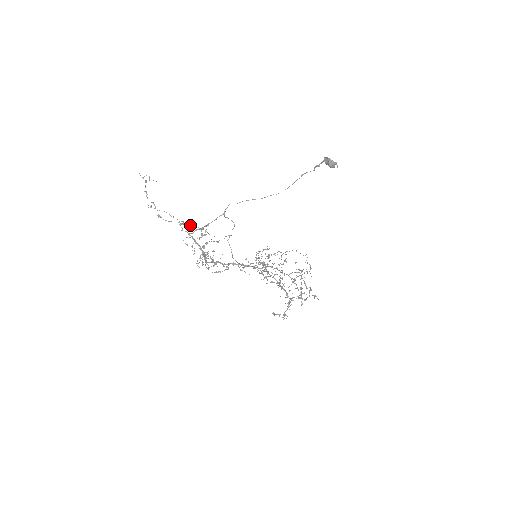
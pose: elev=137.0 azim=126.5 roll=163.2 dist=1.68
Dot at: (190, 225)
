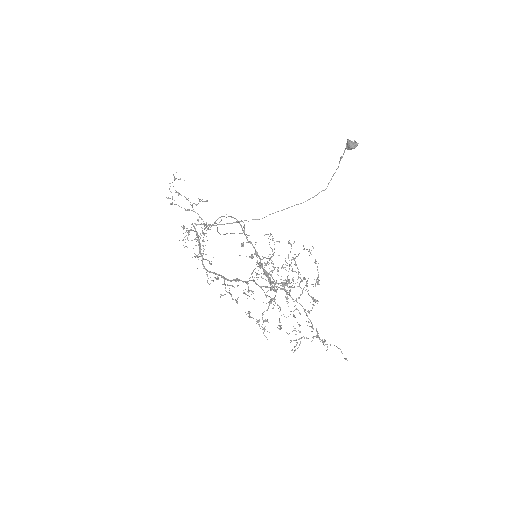
Dot at: (195, 212)
